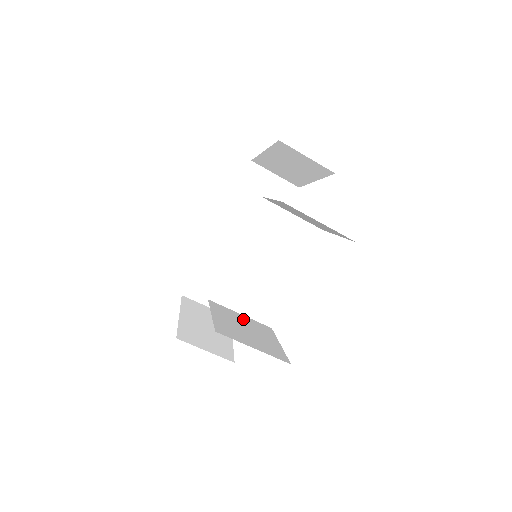
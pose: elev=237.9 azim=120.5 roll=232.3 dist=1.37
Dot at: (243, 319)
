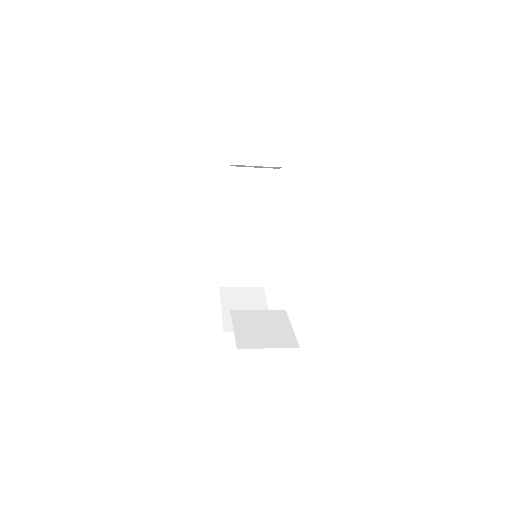
Dot at: (260, 316)
